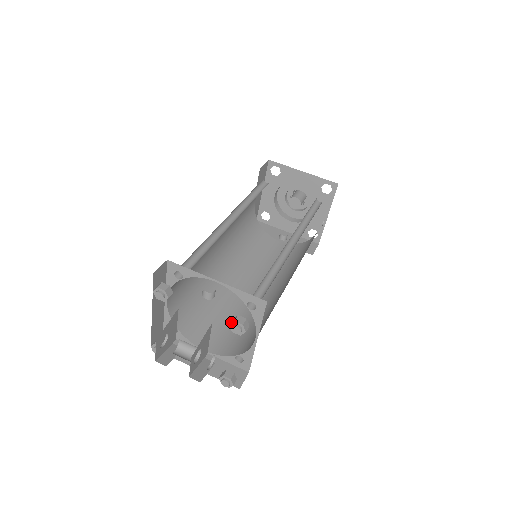
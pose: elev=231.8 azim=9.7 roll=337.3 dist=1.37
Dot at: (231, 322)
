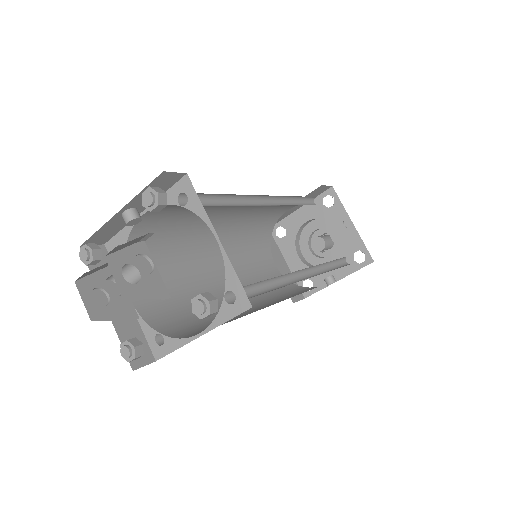
Dot at: (143, 201)
